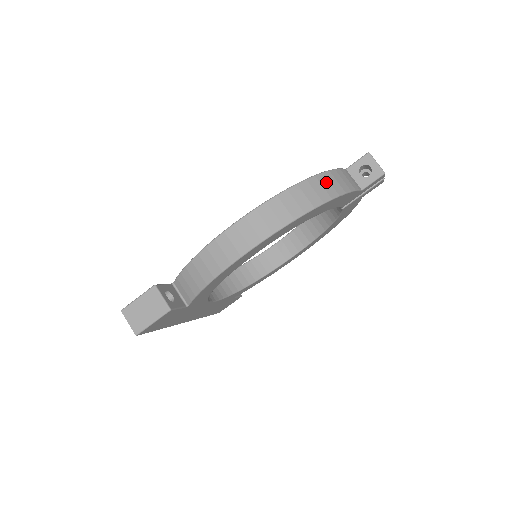
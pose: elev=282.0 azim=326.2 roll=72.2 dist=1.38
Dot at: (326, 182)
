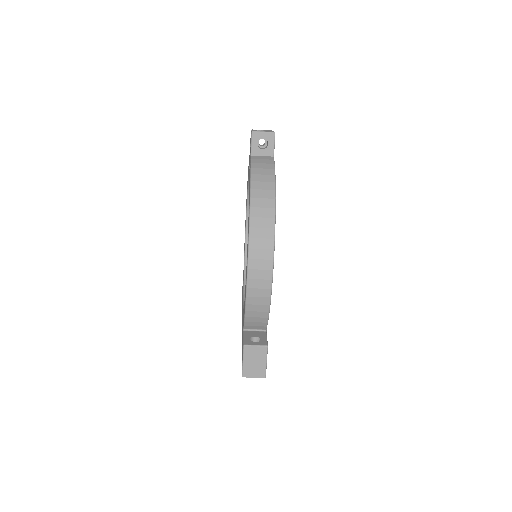
Dot at: (260, 184)
